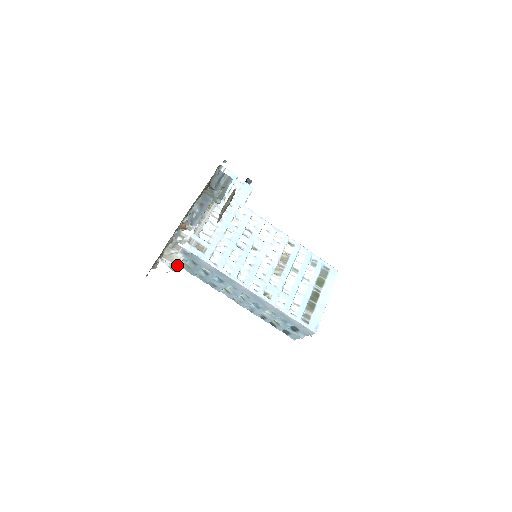
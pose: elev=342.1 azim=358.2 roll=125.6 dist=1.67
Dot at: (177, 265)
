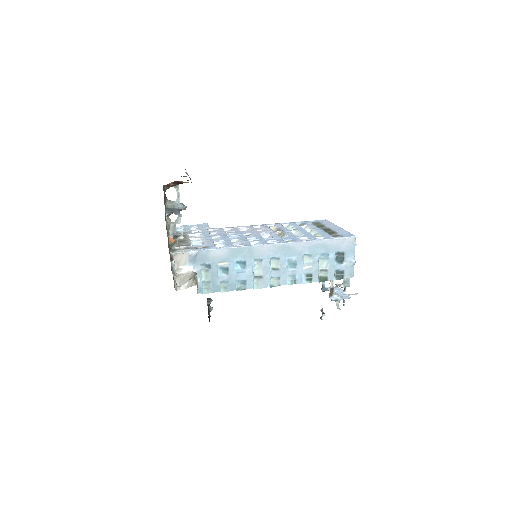
Dot at: (194, 274)
